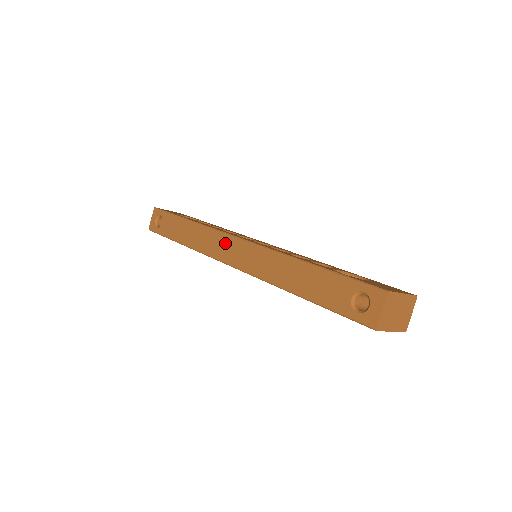
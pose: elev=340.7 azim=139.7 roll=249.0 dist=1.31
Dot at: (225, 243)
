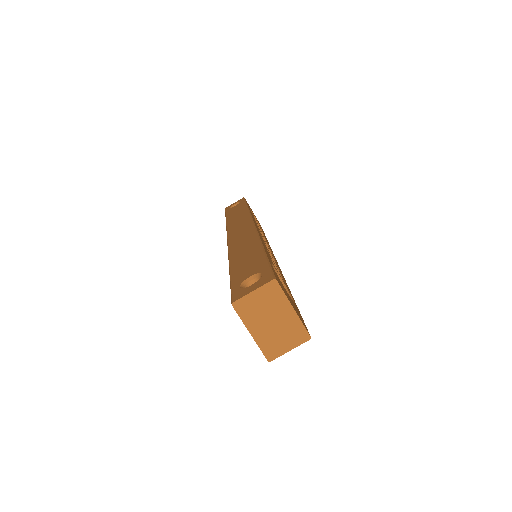
Dot at: (243, 223)
